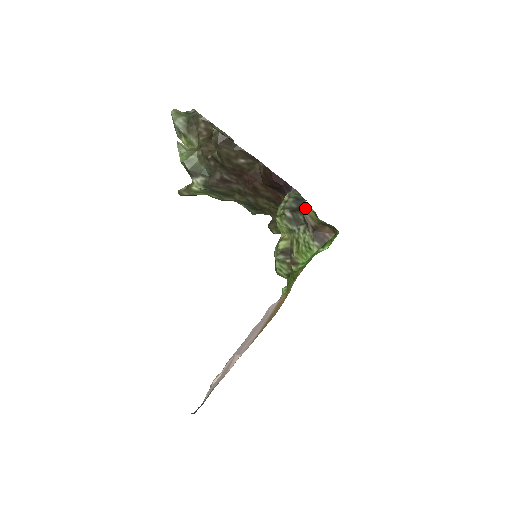
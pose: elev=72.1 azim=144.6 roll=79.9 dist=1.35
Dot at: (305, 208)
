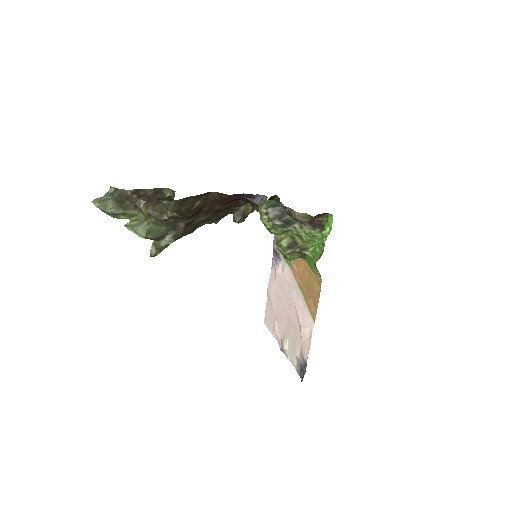
Dot at: (291, 212)
